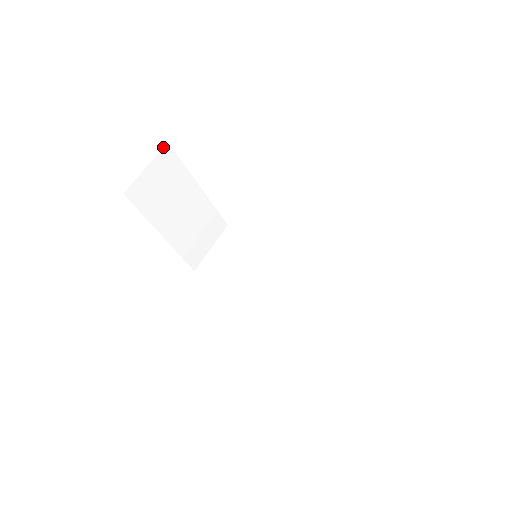
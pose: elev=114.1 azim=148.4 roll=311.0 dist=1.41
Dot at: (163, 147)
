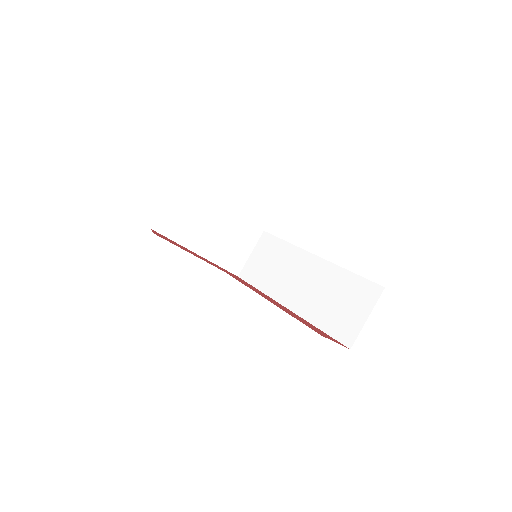
Dot at: (175, 185)
